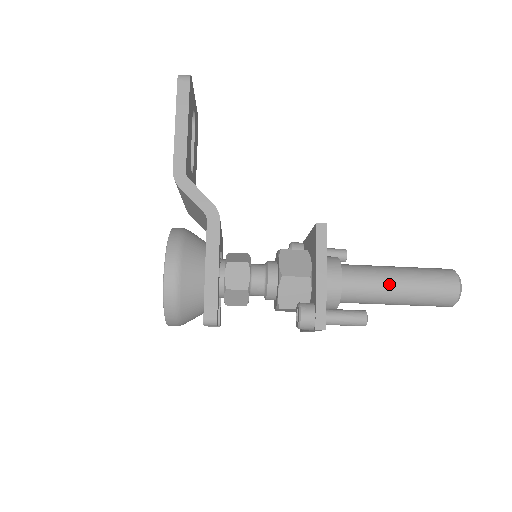
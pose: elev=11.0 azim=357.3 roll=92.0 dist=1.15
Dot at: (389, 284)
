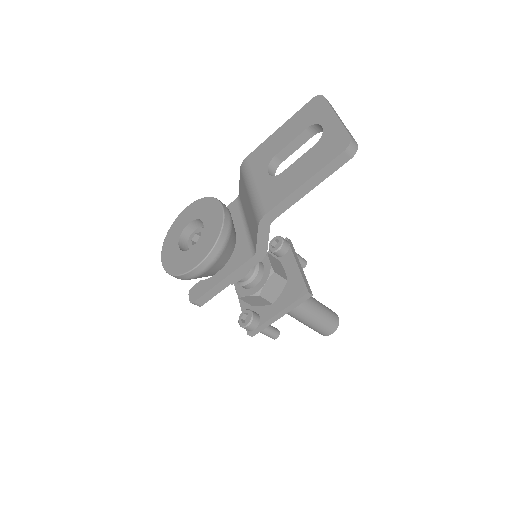
Dot at: (305, 318)
